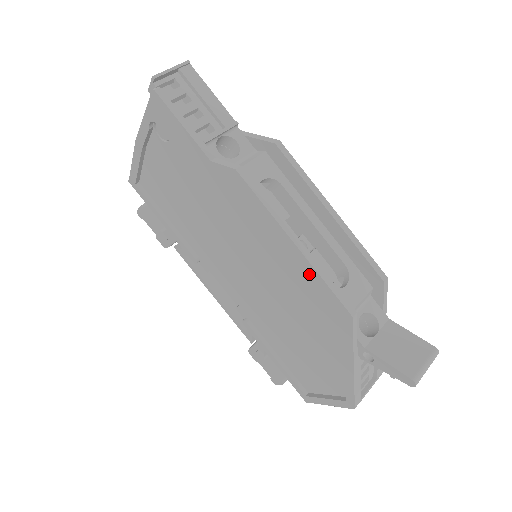
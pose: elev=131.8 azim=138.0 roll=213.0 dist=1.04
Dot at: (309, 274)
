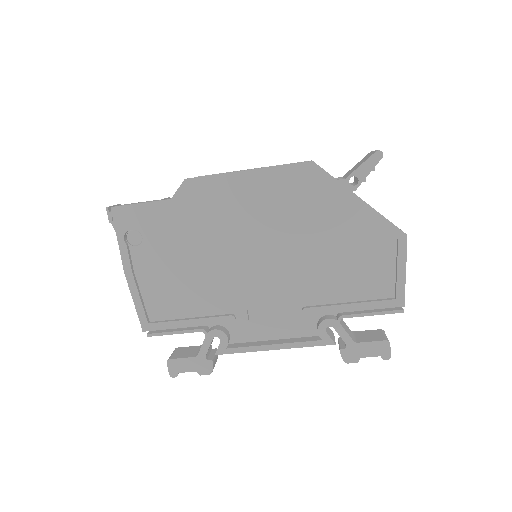
Dot at: (272, 176)
